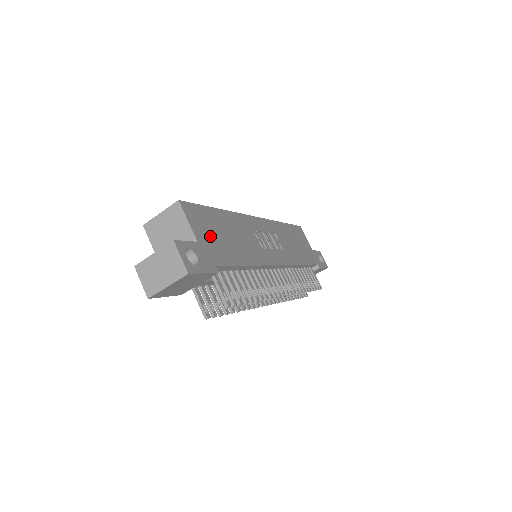
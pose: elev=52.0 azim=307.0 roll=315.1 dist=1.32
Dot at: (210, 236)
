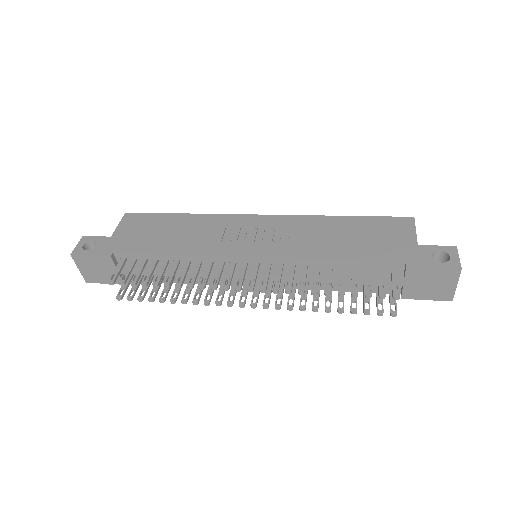
Dot at: (136, 233)
